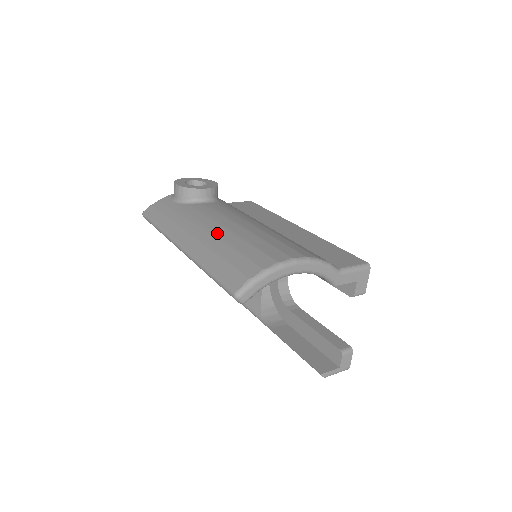
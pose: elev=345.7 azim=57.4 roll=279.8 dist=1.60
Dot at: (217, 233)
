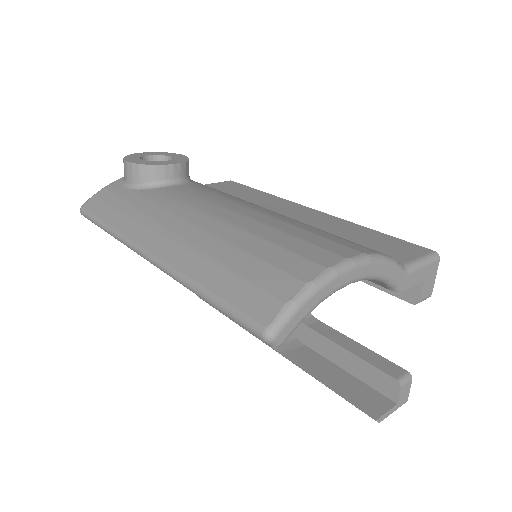
Dot at: (206, 228)
